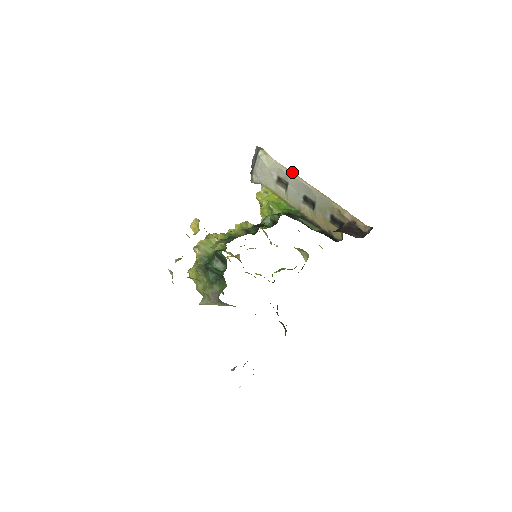
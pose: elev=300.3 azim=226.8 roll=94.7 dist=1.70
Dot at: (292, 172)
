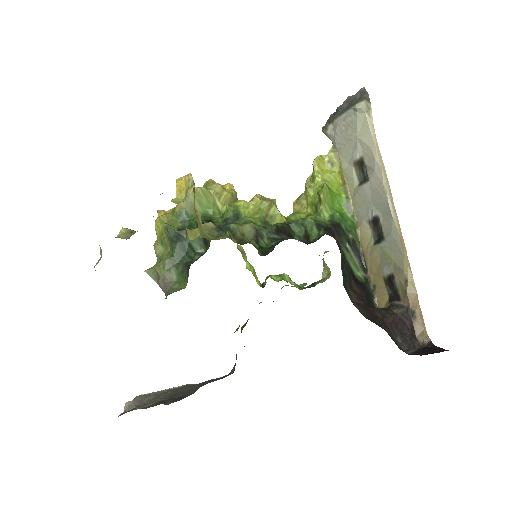
Dot at: (385, 171)
